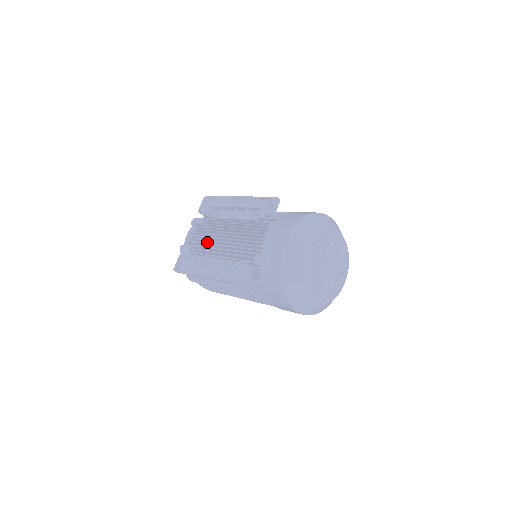
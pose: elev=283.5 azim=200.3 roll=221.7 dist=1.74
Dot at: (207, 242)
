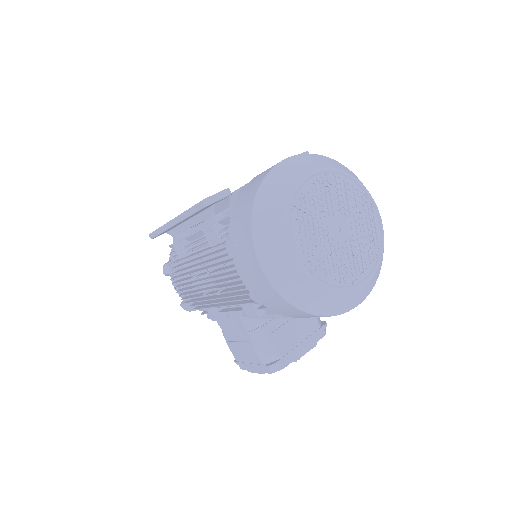
Dot at: occluded
